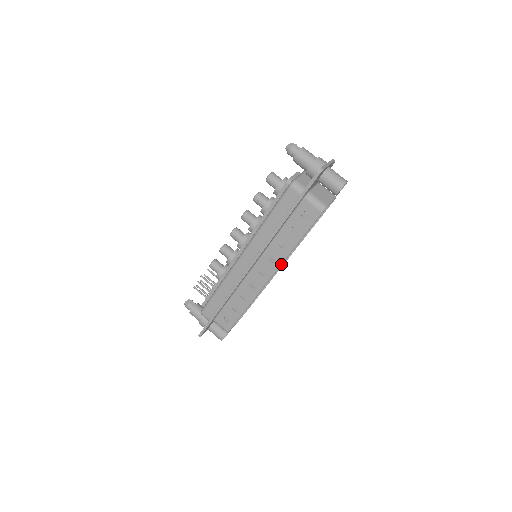
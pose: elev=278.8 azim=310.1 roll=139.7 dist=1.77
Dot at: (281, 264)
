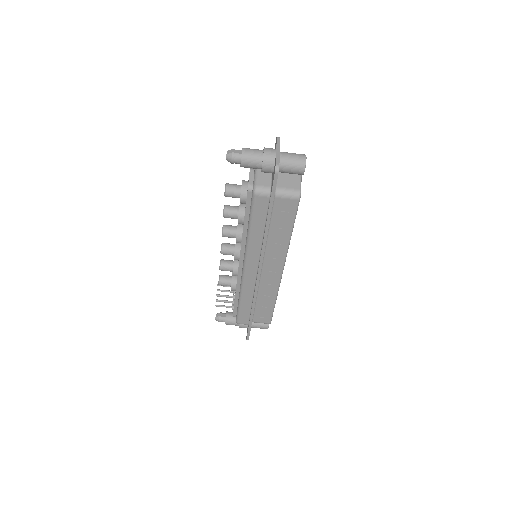
Dot at: (286, 256)
